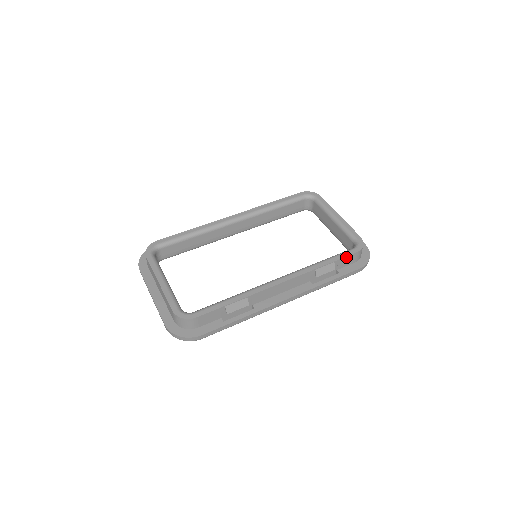
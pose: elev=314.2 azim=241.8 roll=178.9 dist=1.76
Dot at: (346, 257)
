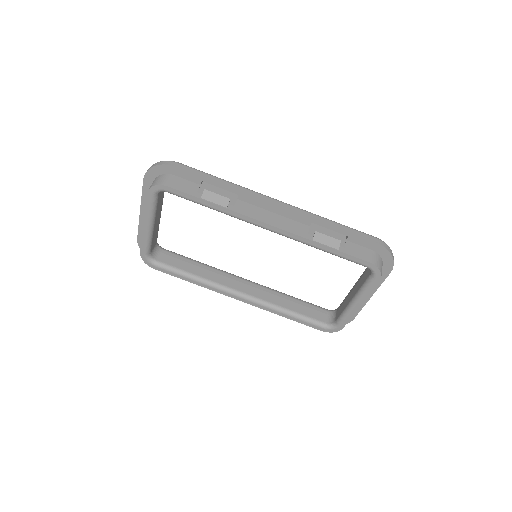
Dot at: (309, 325)
